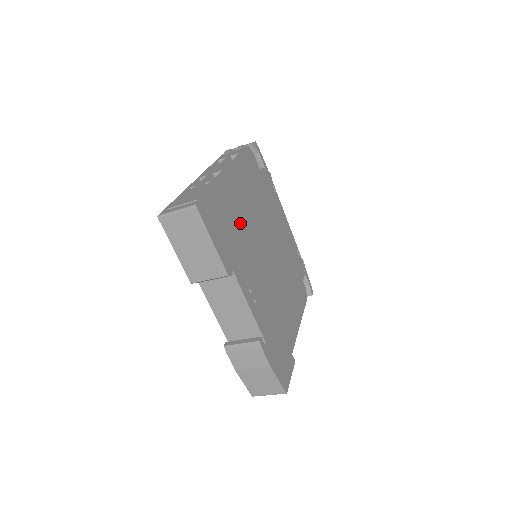
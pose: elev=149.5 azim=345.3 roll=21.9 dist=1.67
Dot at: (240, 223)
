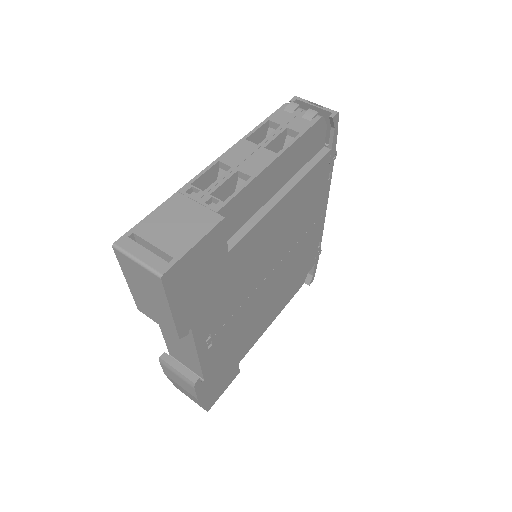
Dot at: (238, 257)
